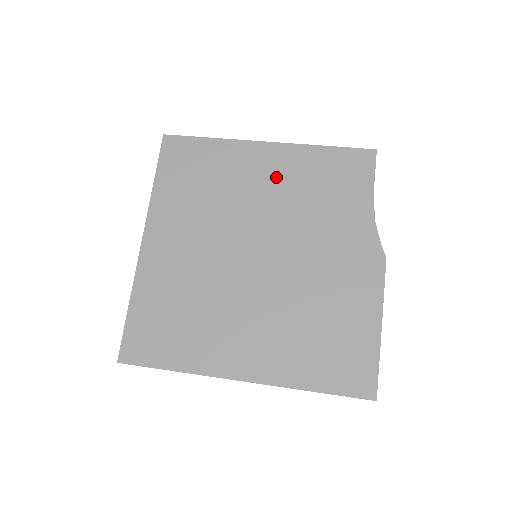
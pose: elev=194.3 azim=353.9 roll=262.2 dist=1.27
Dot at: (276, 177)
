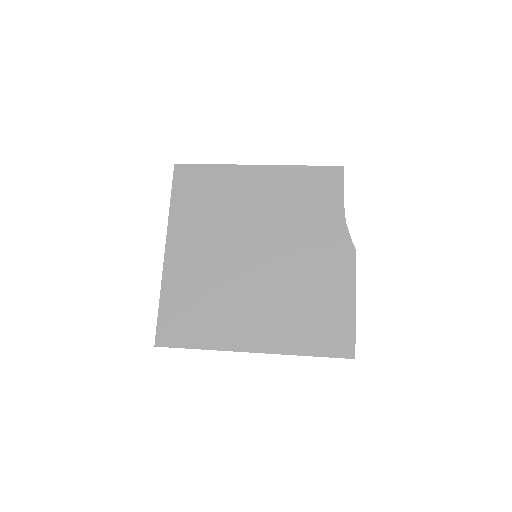
Dot at: (267, 193)
